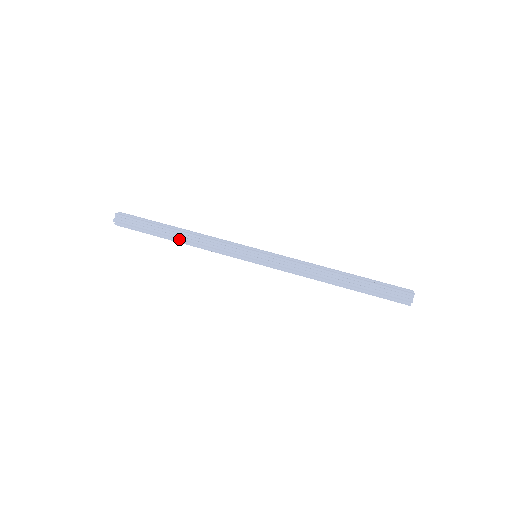
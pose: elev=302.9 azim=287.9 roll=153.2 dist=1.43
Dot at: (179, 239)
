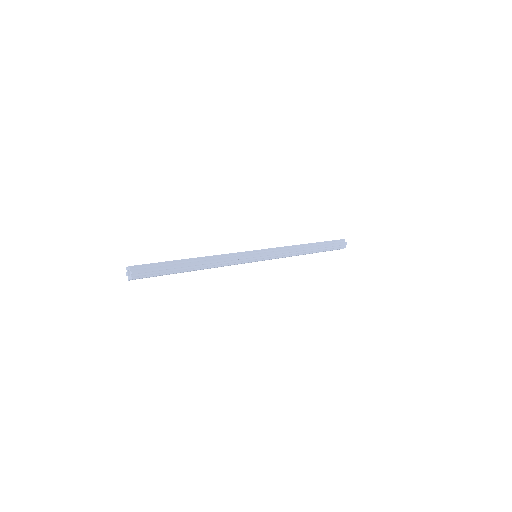
Dot at: (198, 259)
